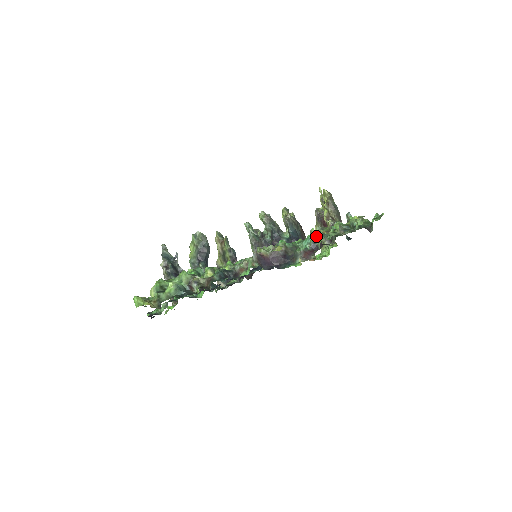
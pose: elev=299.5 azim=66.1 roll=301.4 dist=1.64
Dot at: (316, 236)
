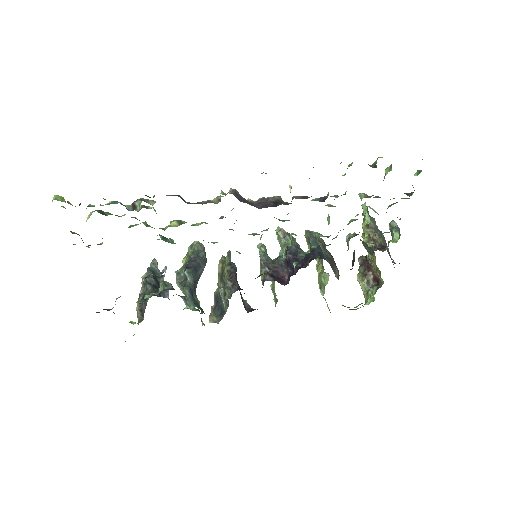
Dot at: occluded
